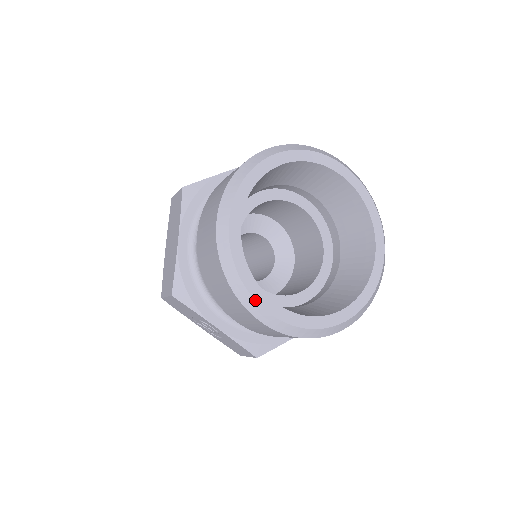
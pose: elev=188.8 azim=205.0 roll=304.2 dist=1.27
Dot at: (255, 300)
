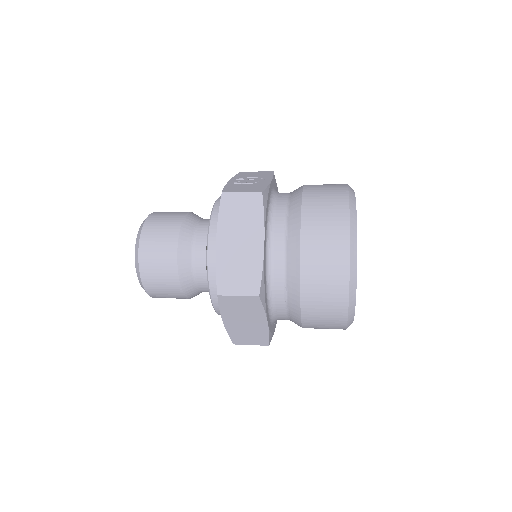
Dot at: occluded
